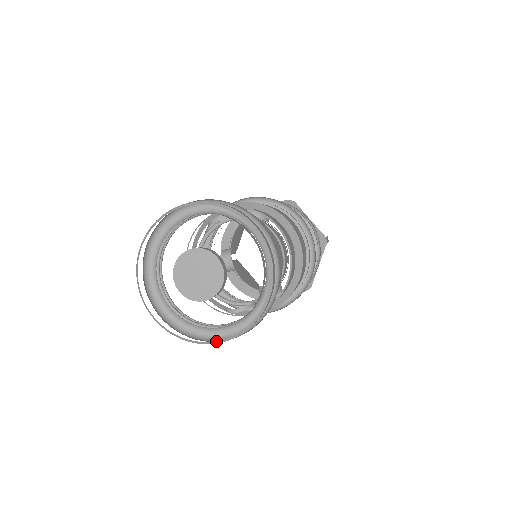
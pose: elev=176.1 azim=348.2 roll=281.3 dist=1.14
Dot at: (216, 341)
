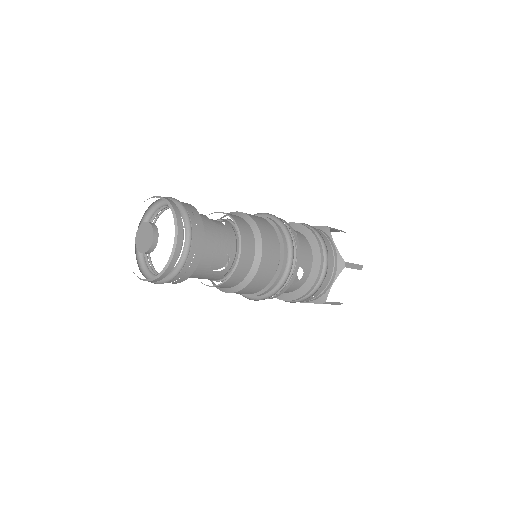
Dot at: (170, 258)
